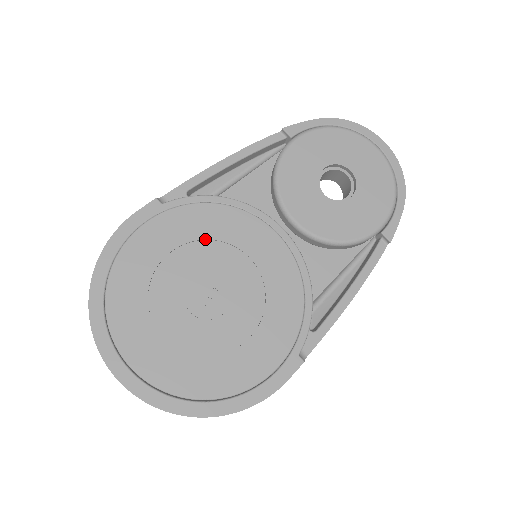
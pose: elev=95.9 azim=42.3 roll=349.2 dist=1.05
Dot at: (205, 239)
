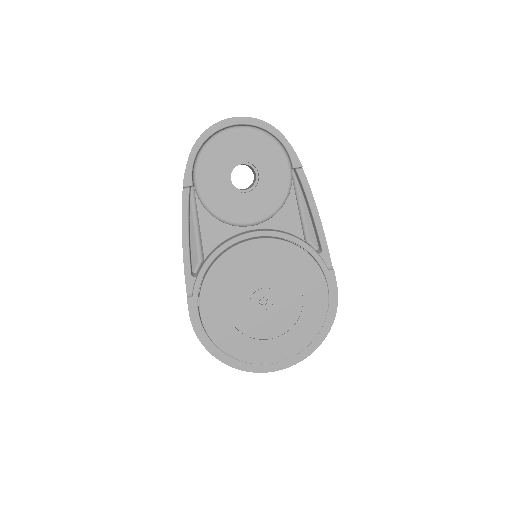
Dot at: (231, 286)
